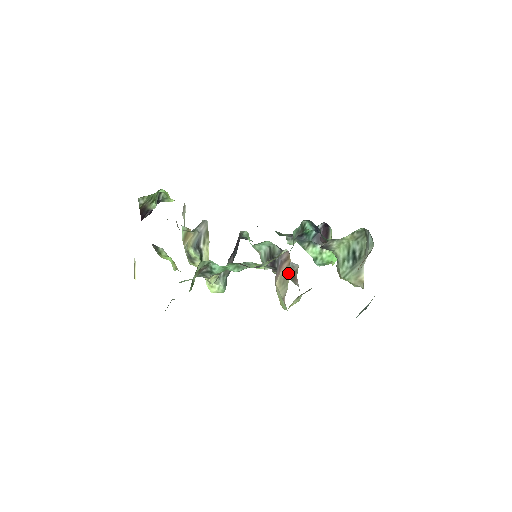
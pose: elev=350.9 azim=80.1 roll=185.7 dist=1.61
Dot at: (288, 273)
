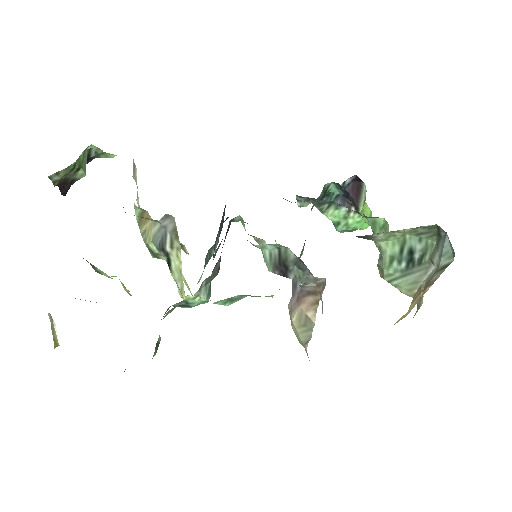
Dot at: (314, 314)
